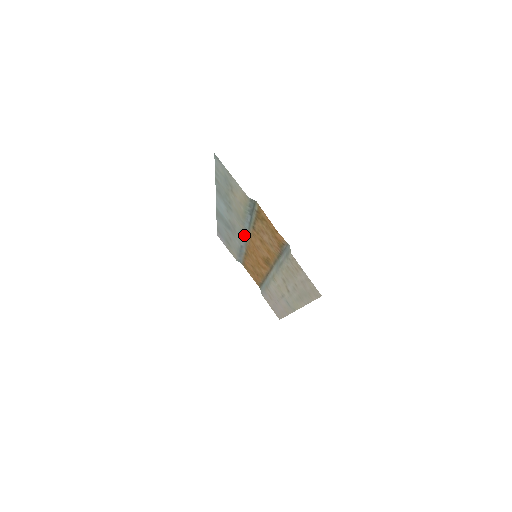
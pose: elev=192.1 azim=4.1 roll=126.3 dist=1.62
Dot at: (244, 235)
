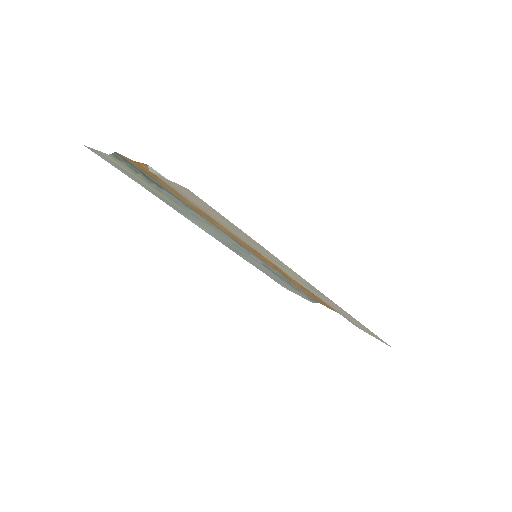
Dot at: (230, 239)
